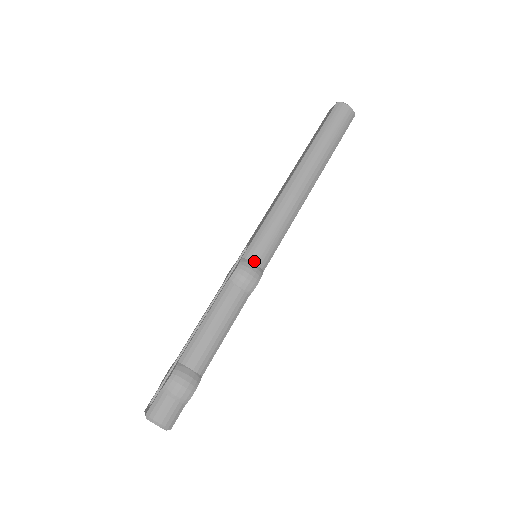
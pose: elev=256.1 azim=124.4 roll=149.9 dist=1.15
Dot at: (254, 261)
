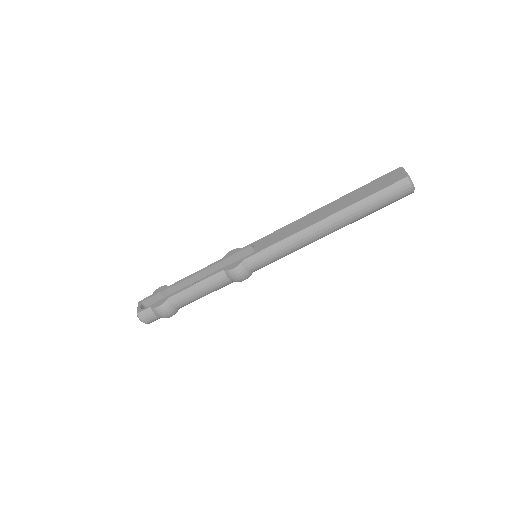
Dot at: (249, 268)
